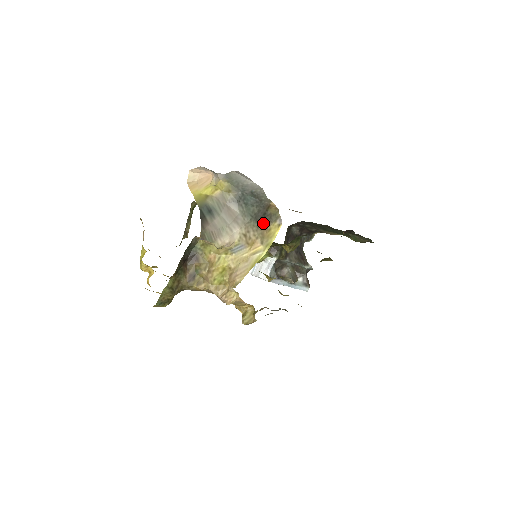
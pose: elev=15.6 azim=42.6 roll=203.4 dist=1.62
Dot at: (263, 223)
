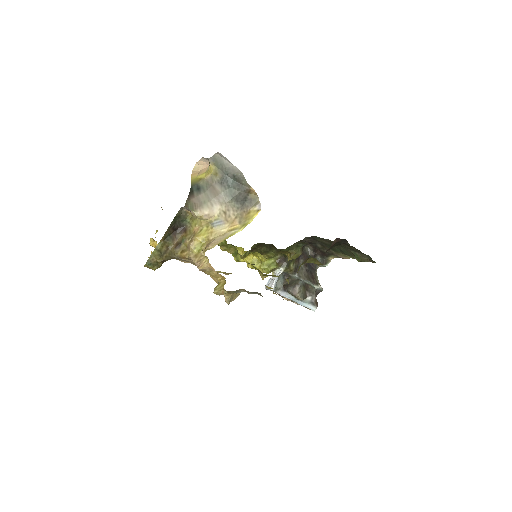
Dot at: (243, 206)
